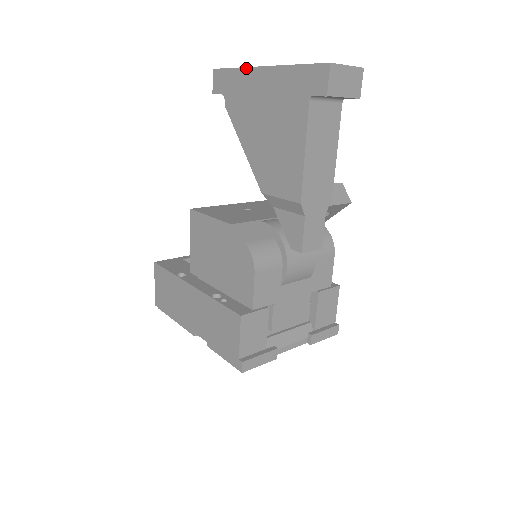
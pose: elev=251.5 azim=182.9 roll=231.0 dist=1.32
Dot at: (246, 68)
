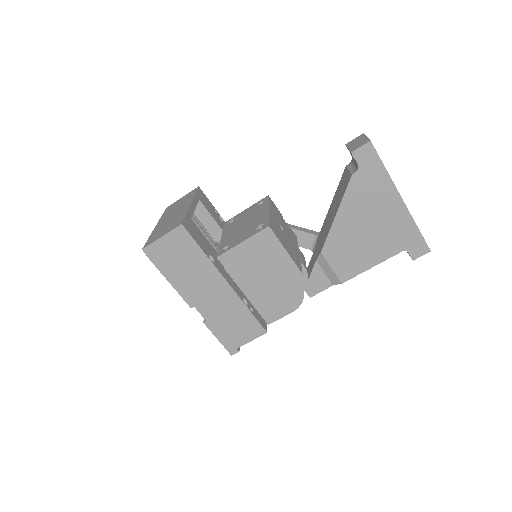
Dot at: (393, 182)
